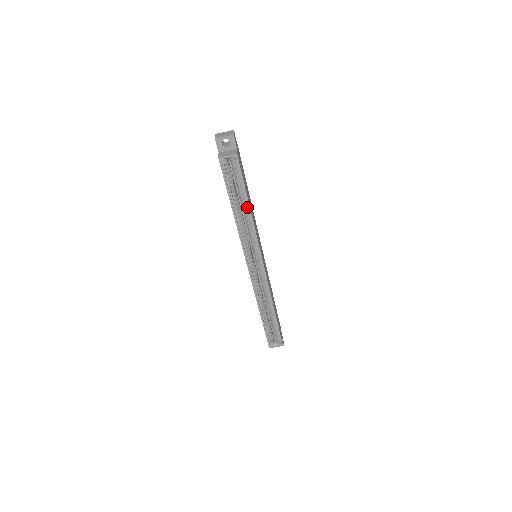
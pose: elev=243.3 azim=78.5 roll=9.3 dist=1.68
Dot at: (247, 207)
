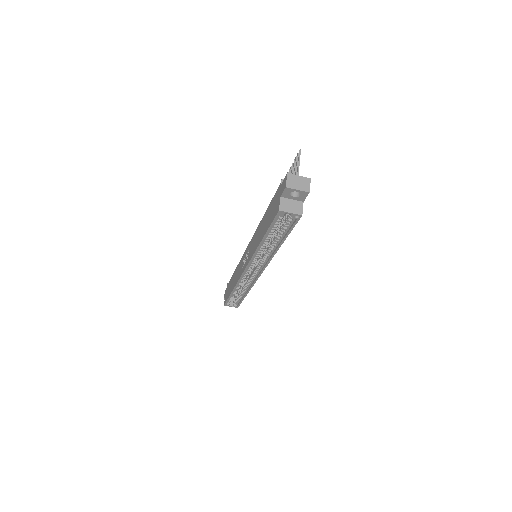
Dot at: (278, 243)
